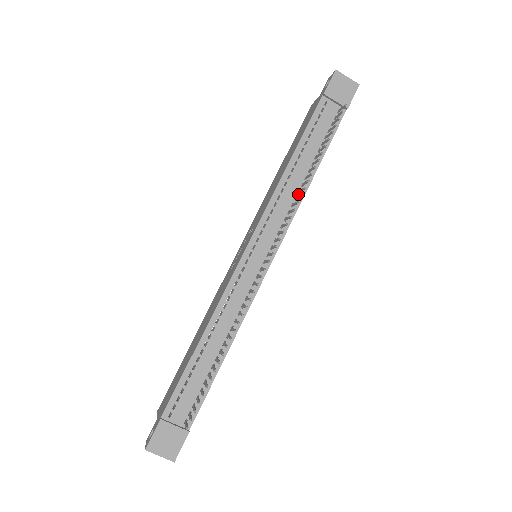
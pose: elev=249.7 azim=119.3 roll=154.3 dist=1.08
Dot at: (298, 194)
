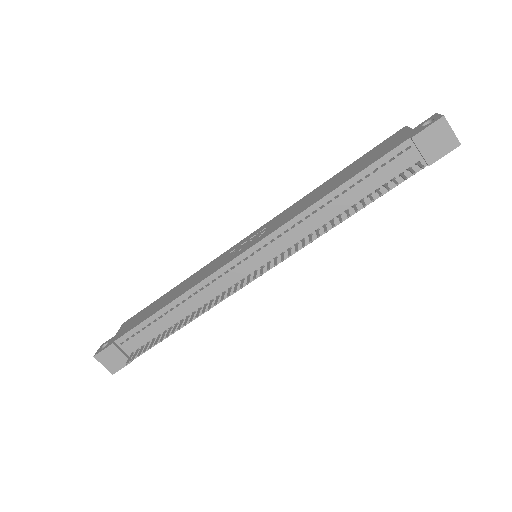
Dot at: (322, 227)
